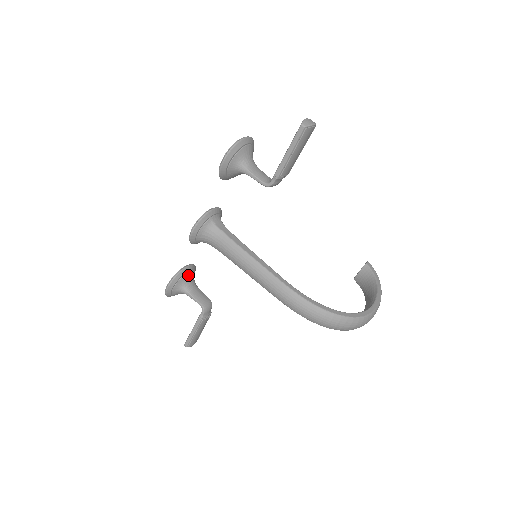
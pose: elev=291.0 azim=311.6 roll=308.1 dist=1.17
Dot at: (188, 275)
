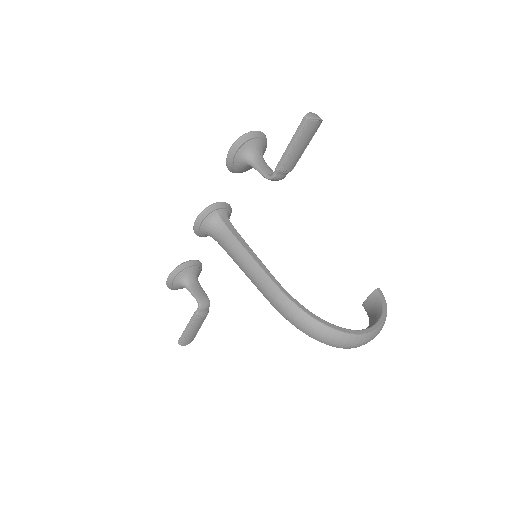
Dot at: (191, 269)
